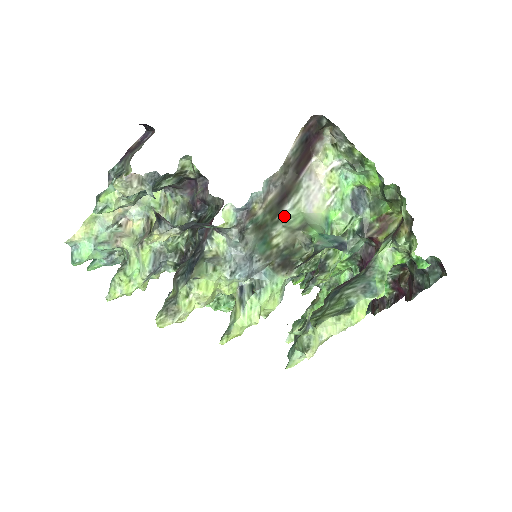
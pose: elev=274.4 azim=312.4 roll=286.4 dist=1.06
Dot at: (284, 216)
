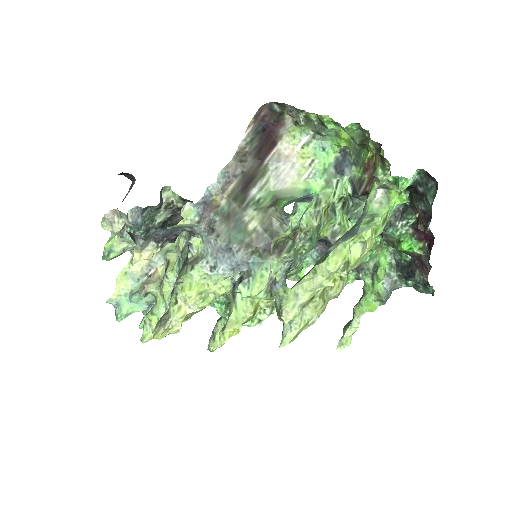
Dot at: (253, 200)
